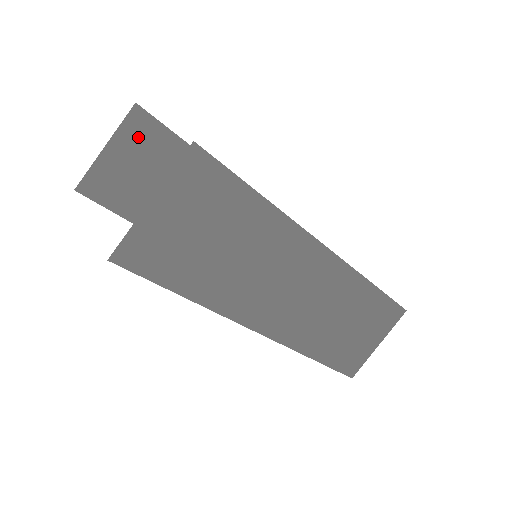
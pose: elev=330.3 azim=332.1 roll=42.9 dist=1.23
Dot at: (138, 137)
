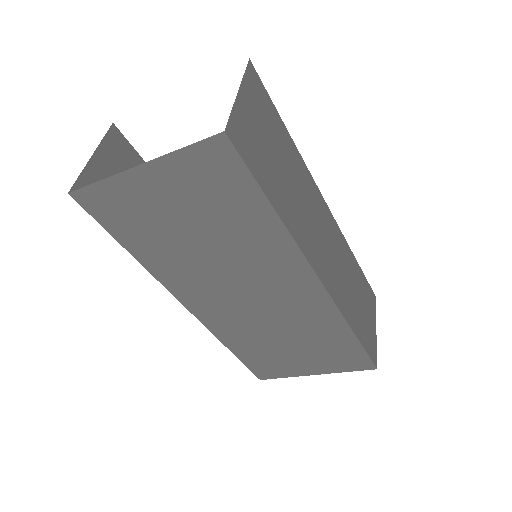
Dot at: (118, 155)
